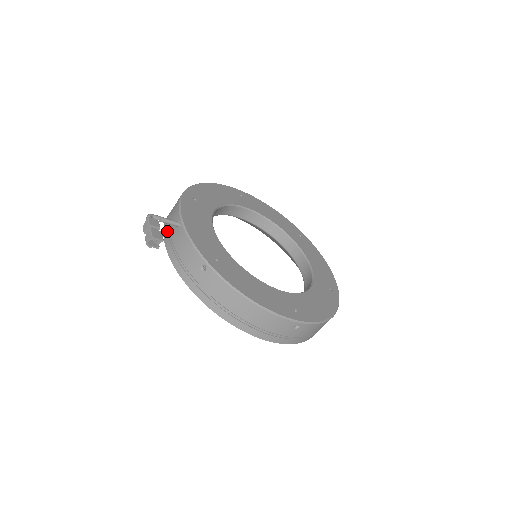
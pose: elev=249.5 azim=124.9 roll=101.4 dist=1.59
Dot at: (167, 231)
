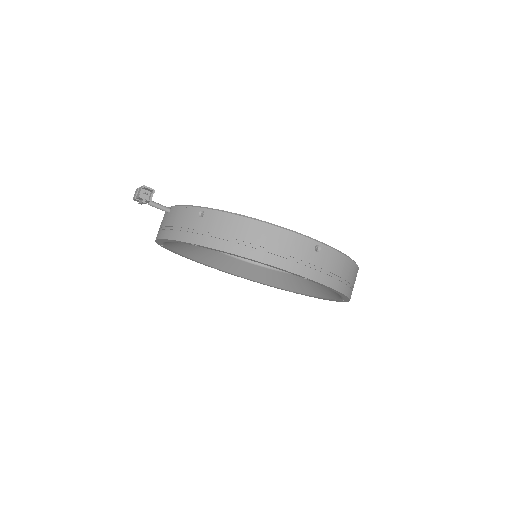
Dot at: (159, 231)
